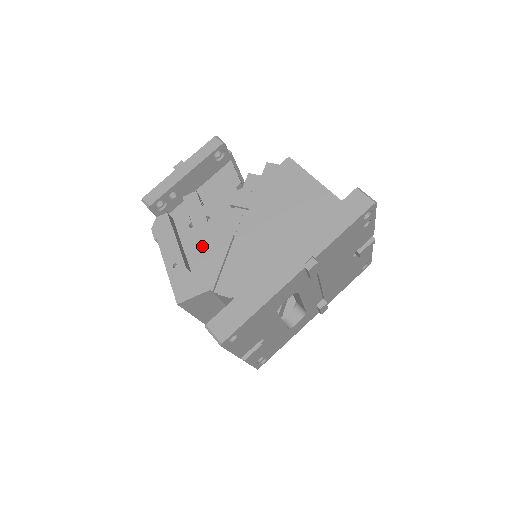
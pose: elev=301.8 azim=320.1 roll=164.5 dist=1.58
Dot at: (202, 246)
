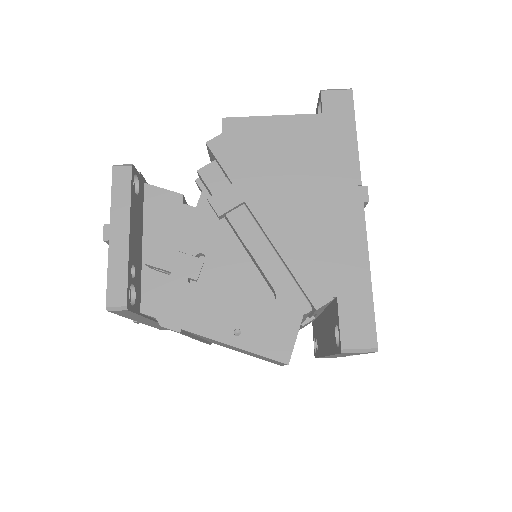
Dot at: (230, 288)
